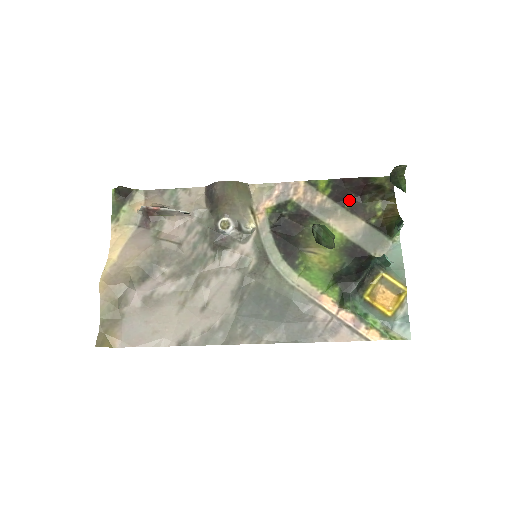
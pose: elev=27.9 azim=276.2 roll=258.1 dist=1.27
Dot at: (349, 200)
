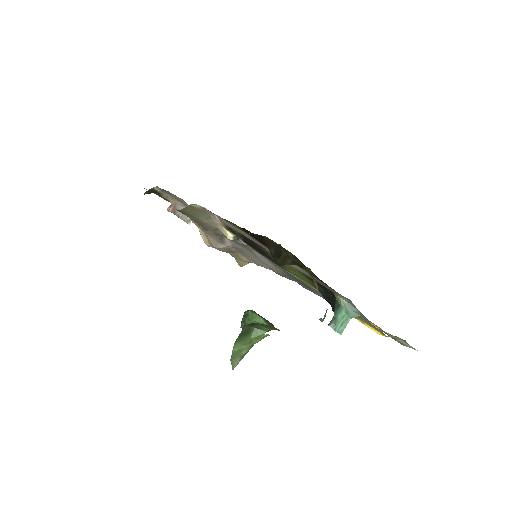
Dot at: occluded
